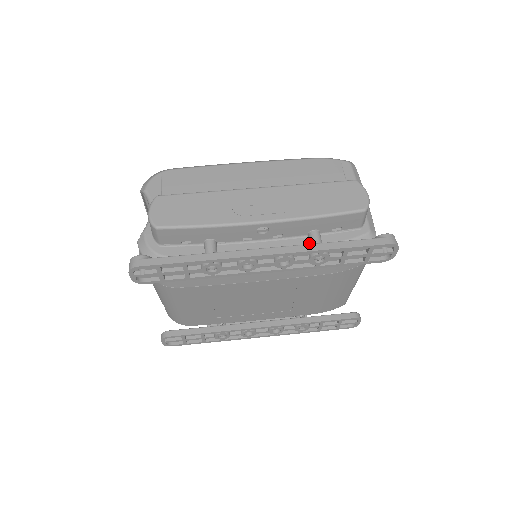
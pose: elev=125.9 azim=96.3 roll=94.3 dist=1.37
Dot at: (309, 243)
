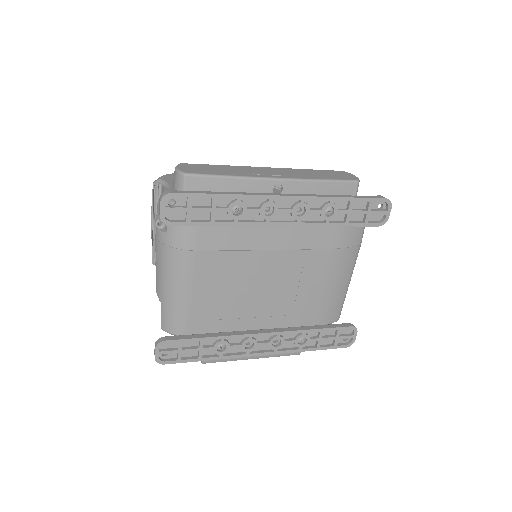
Dot at: occluded
